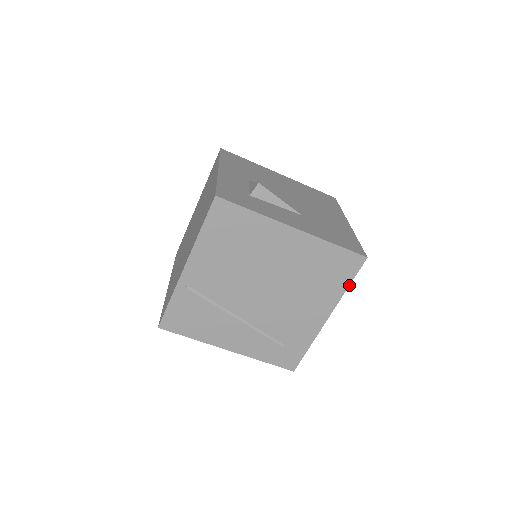
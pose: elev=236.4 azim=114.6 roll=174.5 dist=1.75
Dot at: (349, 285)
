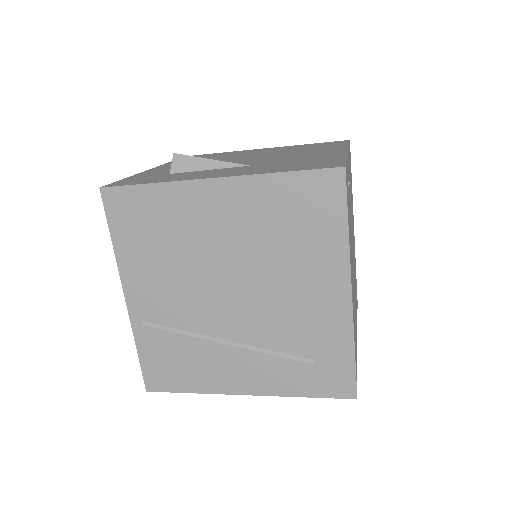
Dot at: (347, 225)
